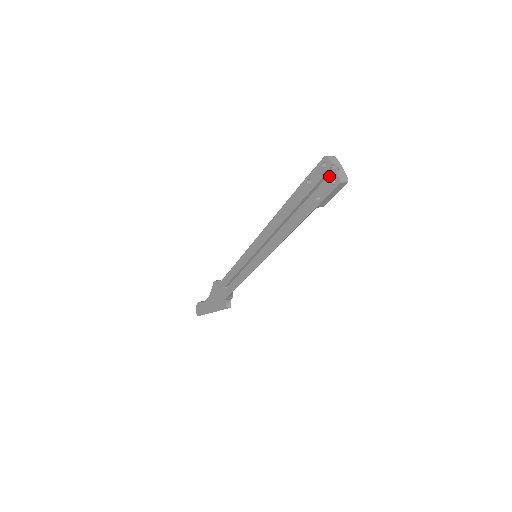
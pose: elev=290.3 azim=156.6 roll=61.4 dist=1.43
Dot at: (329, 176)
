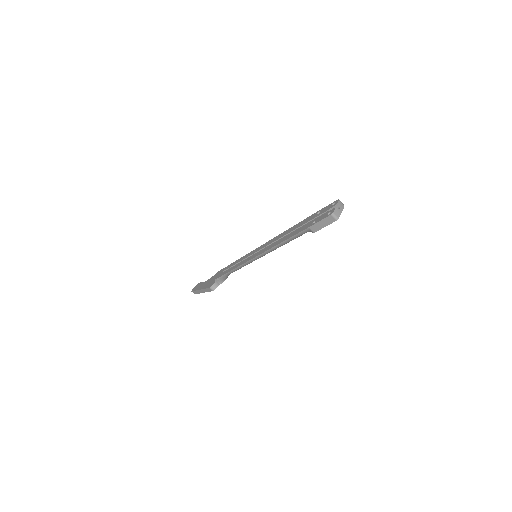
Dot at: (330, 210)
